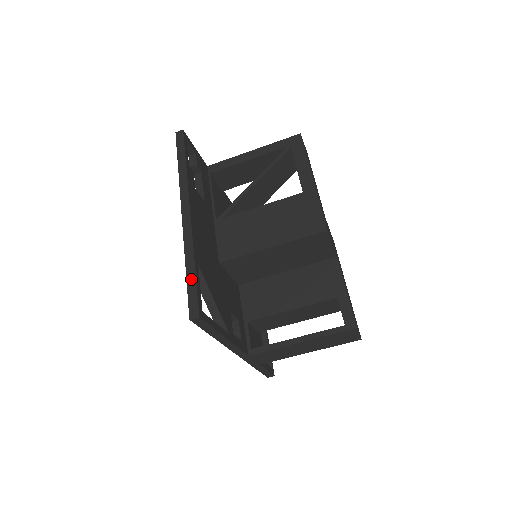
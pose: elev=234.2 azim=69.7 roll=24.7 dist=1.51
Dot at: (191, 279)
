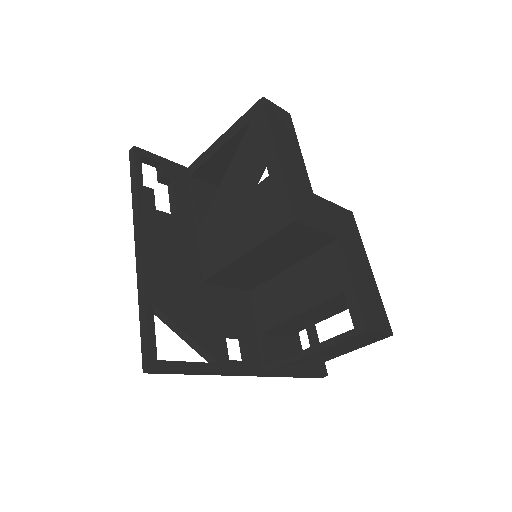
Dot at: (143, 325)
